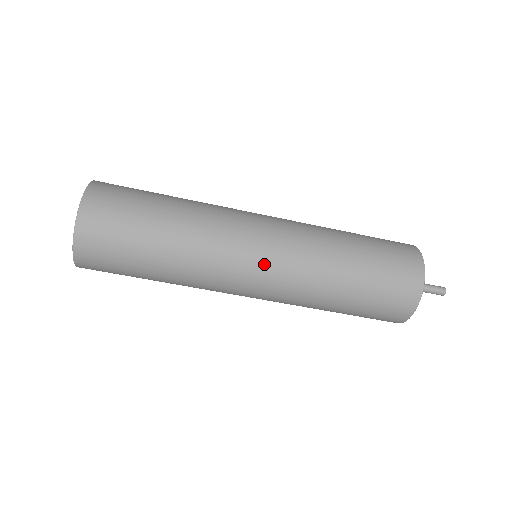
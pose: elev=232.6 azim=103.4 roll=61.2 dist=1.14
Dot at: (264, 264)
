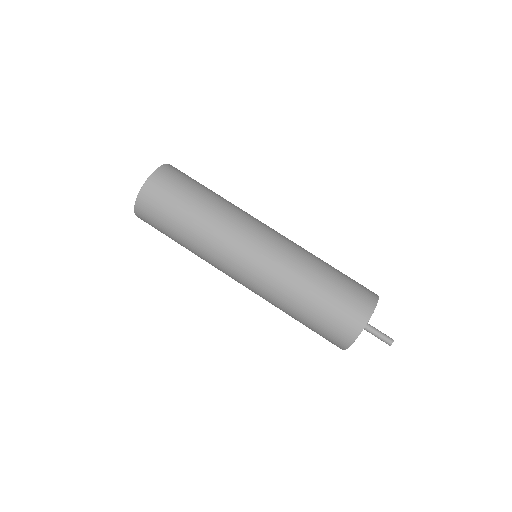
Dot at: (273, 231)
